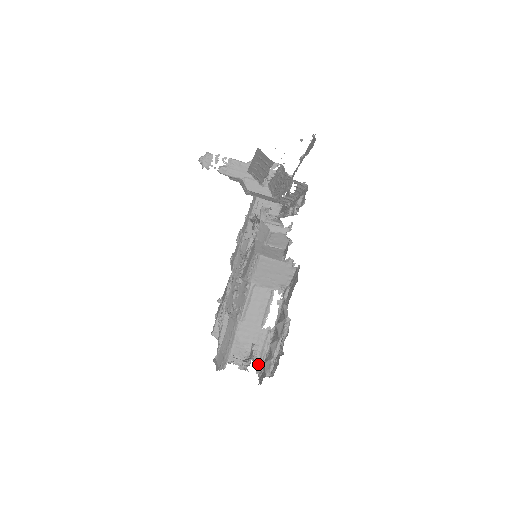
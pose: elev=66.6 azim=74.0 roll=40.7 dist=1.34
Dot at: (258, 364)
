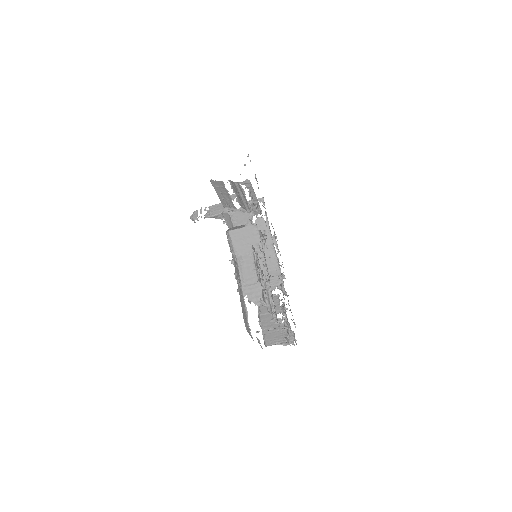
Dot at: (271, 311)
